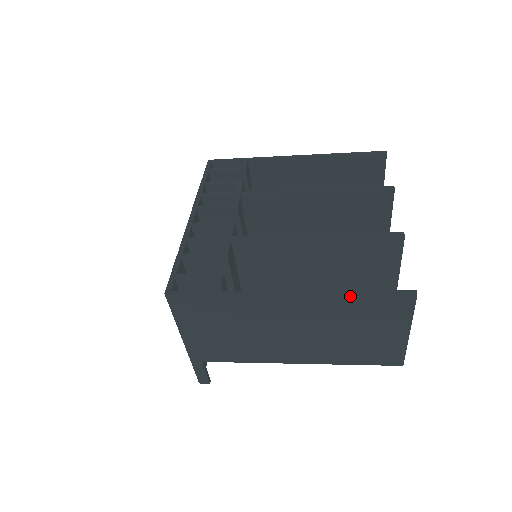
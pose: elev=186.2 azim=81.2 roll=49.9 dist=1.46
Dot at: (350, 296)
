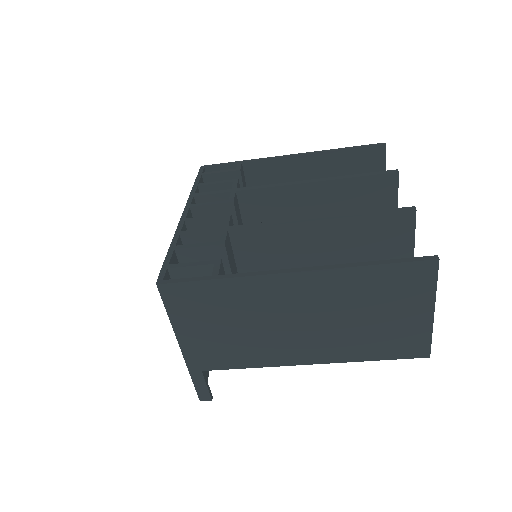
Dot at: (364, 268)
